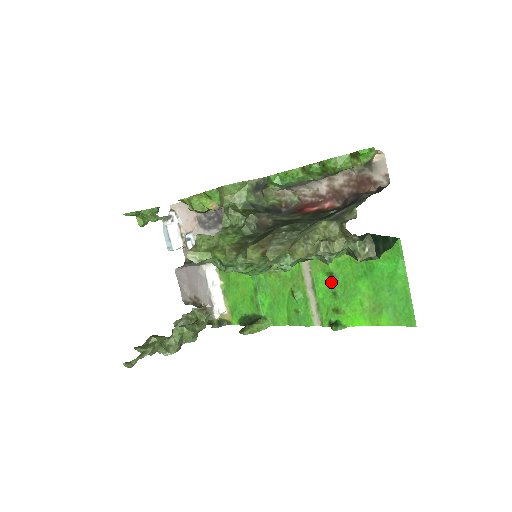
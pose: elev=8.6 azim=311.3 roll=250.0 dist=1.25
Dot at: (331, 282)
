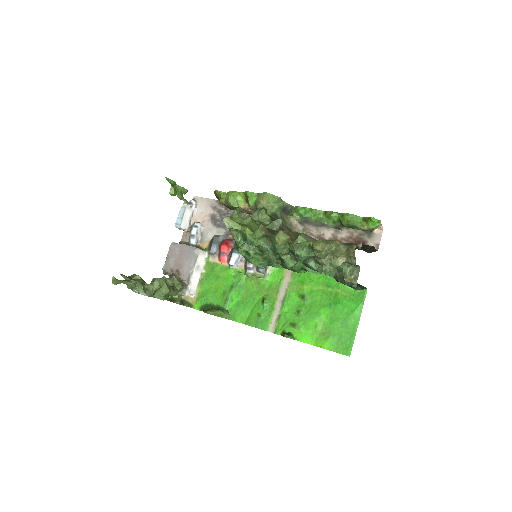
Dot at: (300, 302)
